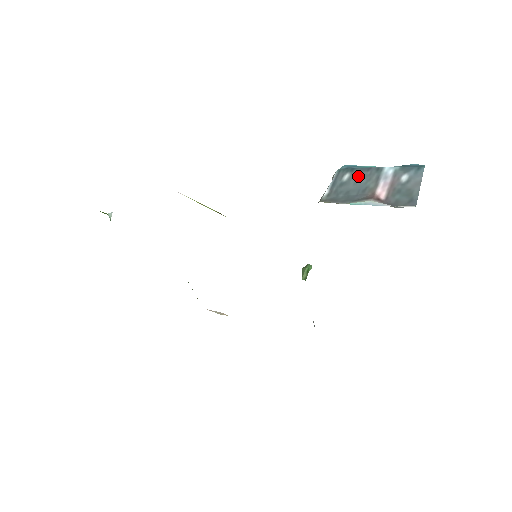
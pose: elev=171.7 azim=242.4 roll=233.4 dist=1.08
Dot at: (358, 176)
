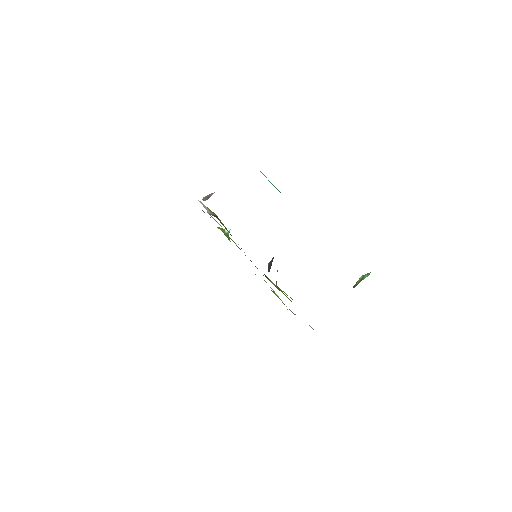
Dot at: occluded
